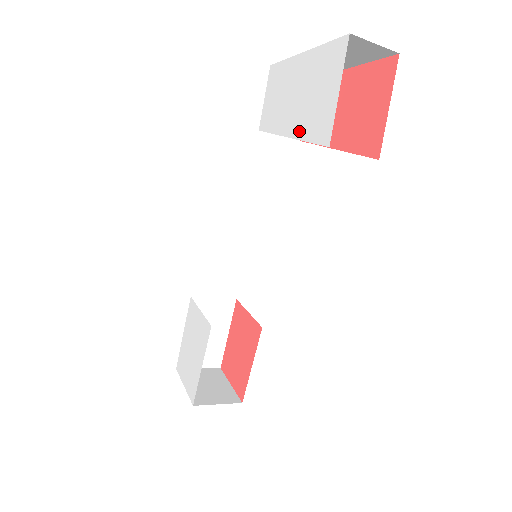
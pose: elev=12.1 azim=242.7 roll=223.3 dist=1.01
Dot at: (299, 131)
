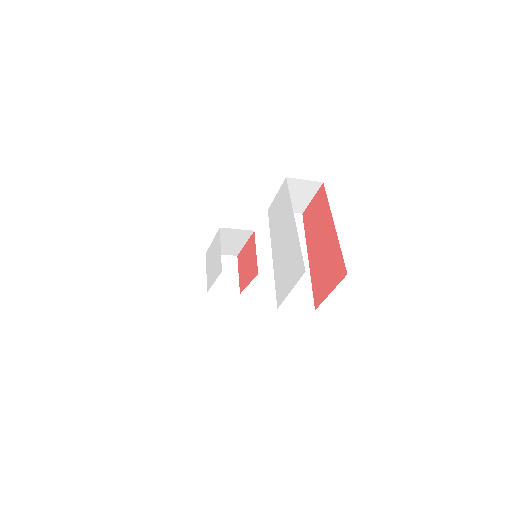
Dot at: (275, 266)
